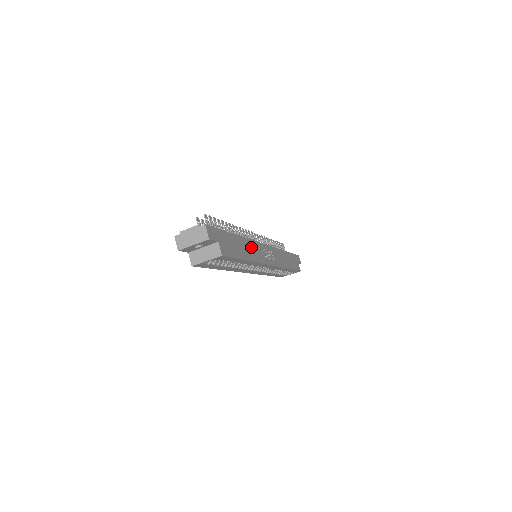
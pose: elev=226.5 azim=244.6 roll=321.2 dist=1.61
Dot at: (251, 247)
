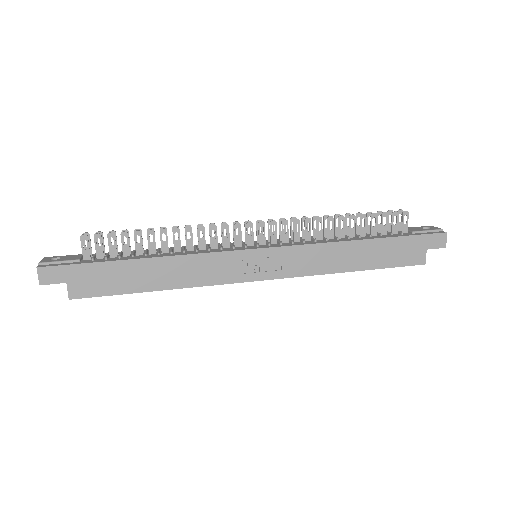
Dot at: (187, 266)
